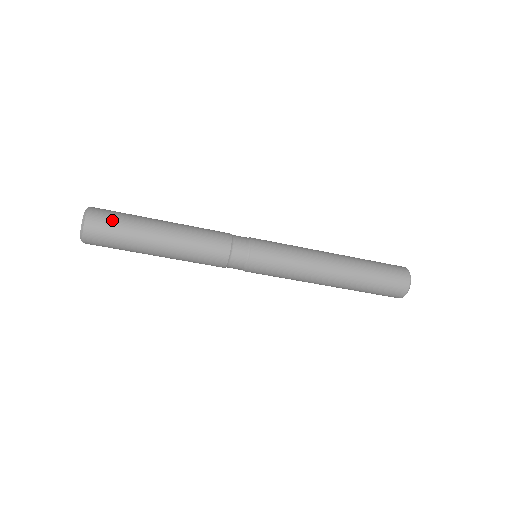
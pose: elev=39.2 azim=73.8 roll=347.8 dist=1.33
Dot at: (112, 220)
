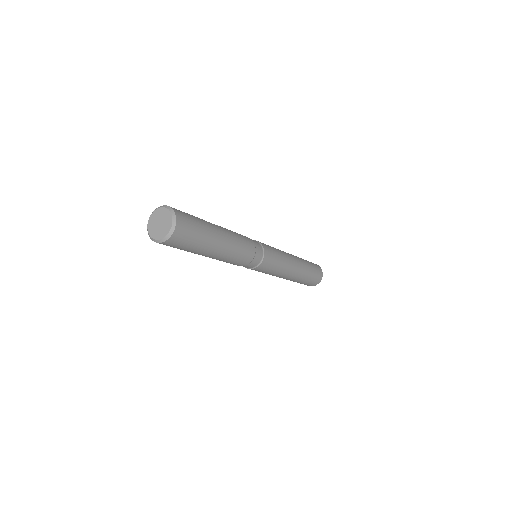
Dot at: (192, 233)
